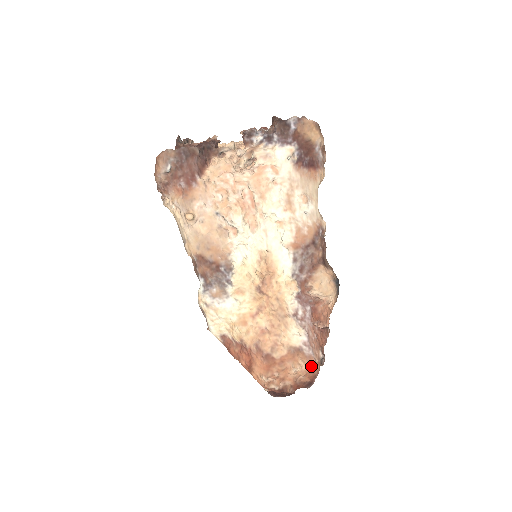
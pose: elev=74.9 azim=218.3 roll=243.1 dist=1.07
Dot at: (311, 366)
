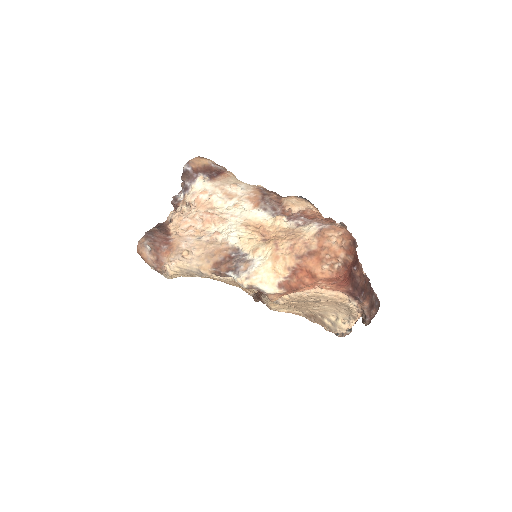
Dot at: (339, 230)
